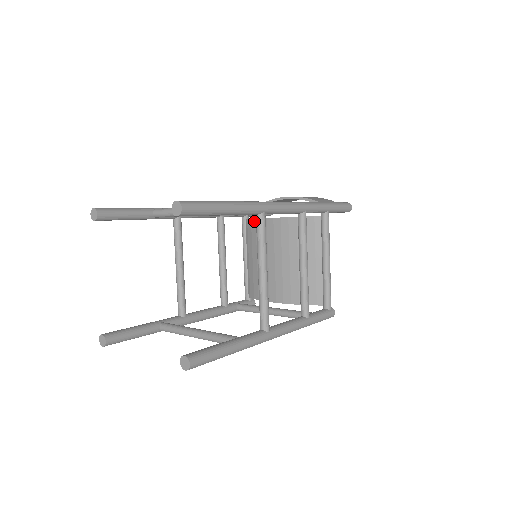
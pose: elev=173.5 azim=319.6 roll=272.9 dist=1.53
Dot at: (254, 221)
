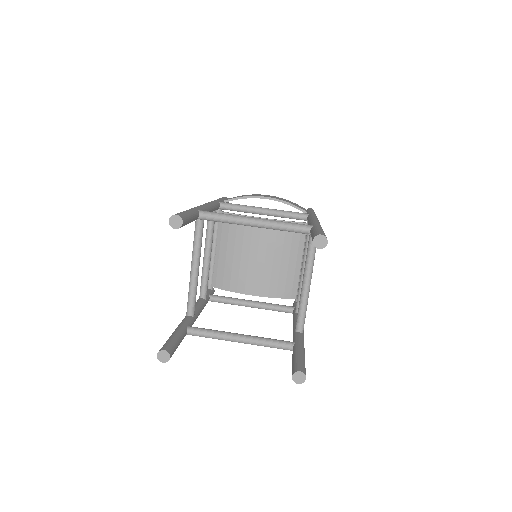
Dot at: occluded
